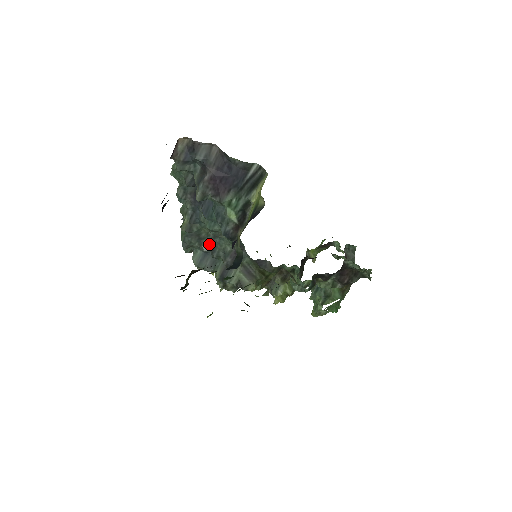
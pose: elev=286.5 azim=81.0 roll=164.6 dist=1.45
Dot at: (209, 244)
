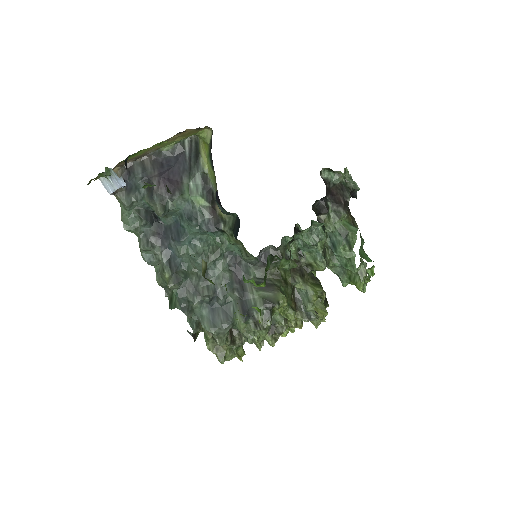
Dot at: (207, 288)
